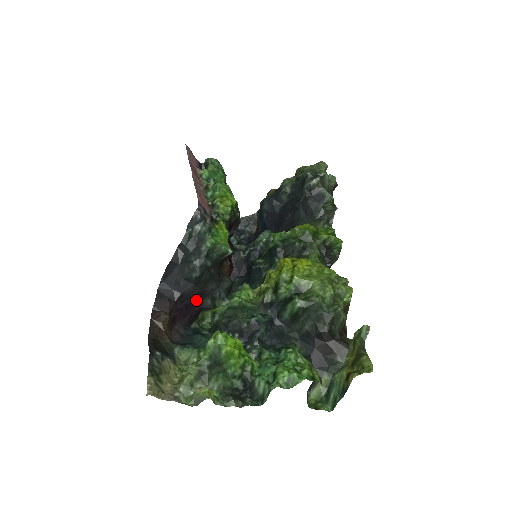
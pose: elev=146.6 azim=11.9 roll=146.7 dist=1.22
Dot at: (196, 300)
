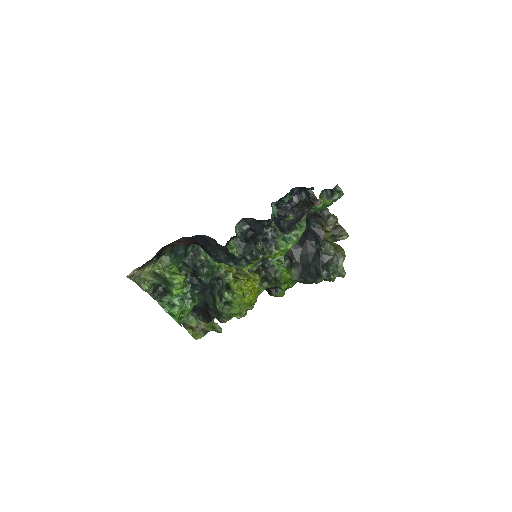
Dot at: occluded
